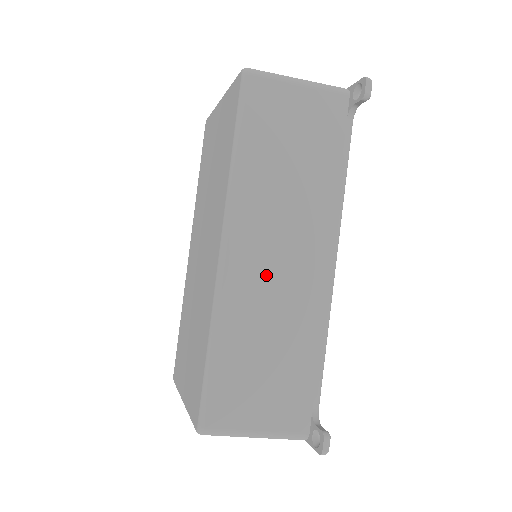
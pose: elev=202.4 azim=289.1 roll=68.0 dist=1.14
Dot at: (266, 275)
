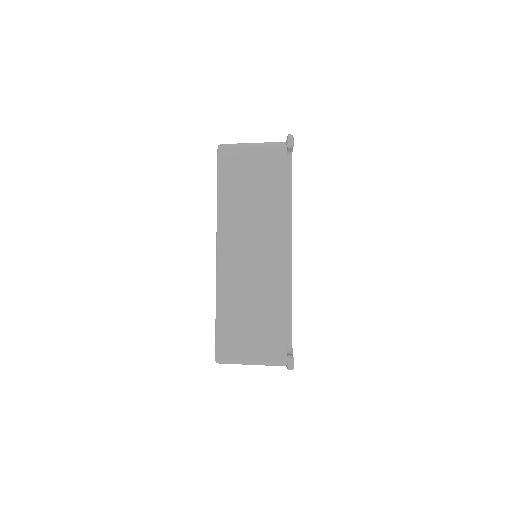
Dot at: (246, 263)
